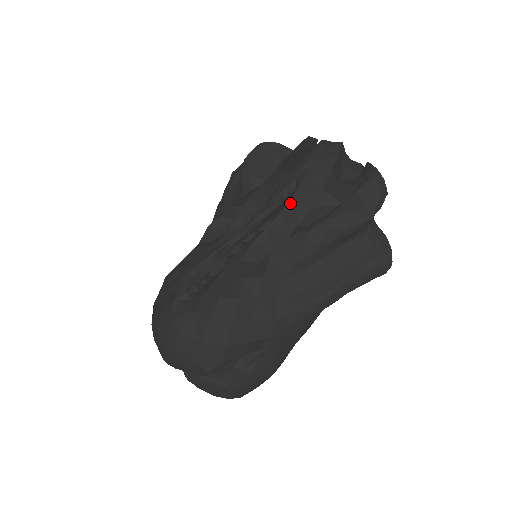
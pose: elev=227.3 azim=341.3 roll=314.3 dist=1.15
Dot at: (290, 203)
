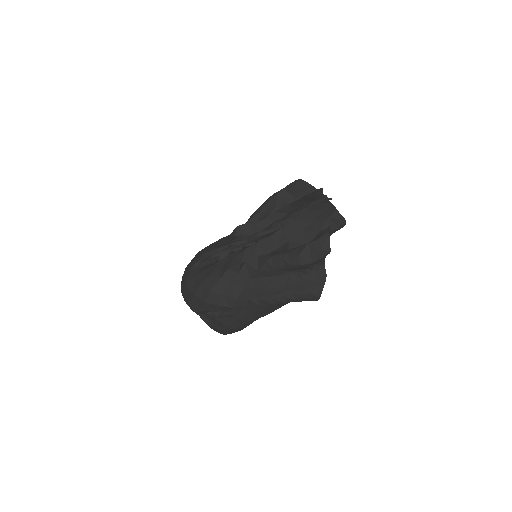
Dot at: (277, 233)
